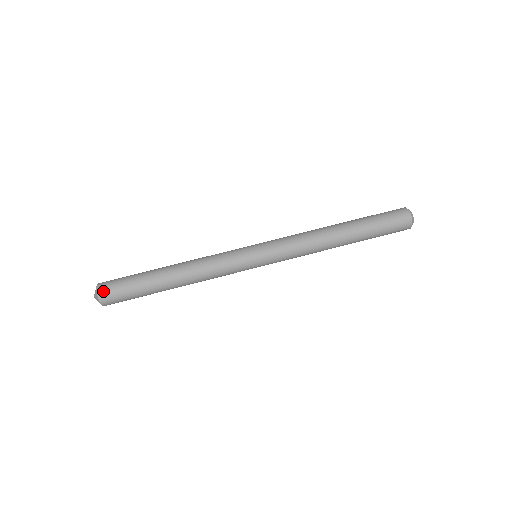
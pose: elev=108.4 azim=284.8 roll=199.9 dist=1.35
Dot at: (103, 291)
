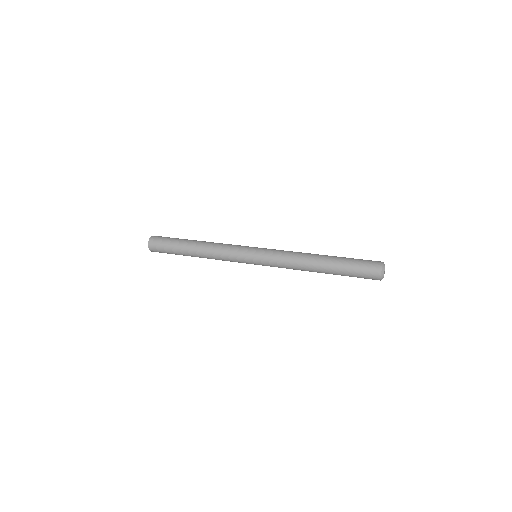
Dot at: (156, 236)
